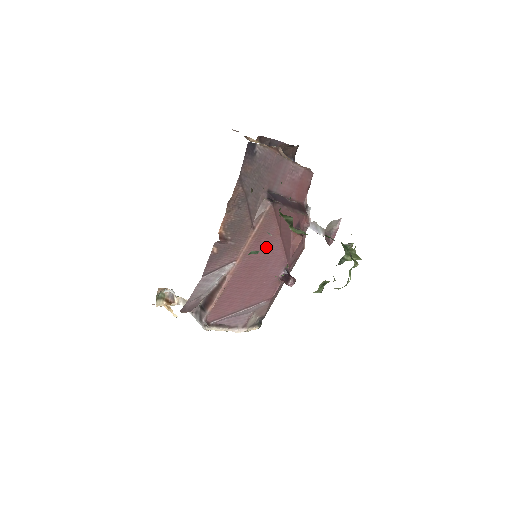
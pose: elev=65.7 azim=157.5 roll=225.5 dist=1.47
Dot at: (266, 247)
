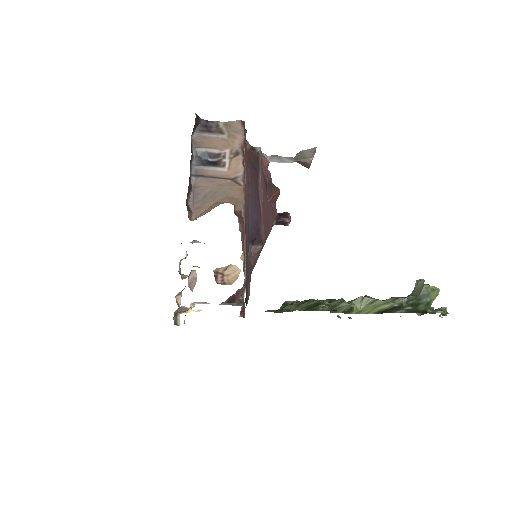
Dot at: occluded
